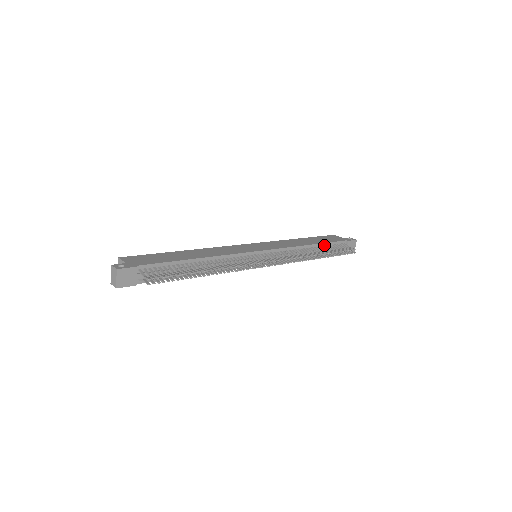
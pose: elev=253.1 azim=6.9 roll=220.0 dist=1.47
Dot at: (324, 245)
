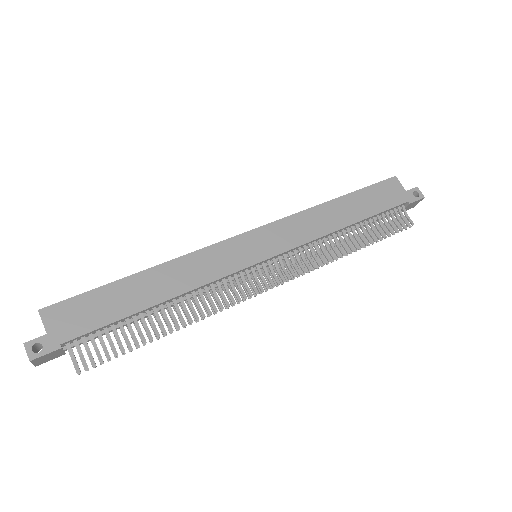
Dot at: (368, 218)
